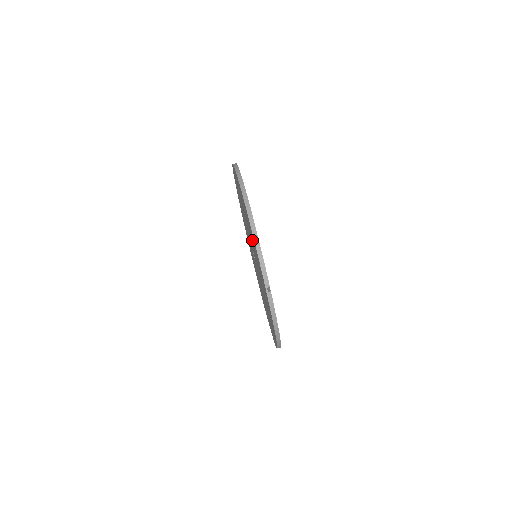
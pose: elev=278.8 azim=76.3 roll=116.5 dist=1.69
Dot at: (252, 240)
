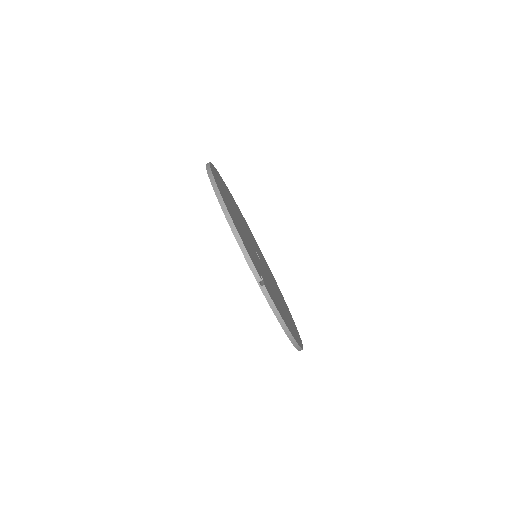
Dot at: occluded
